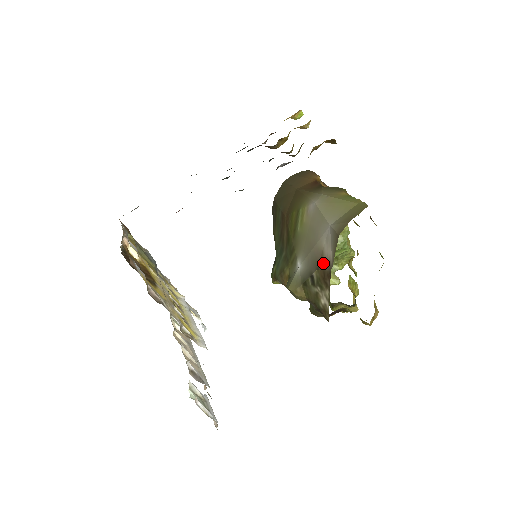
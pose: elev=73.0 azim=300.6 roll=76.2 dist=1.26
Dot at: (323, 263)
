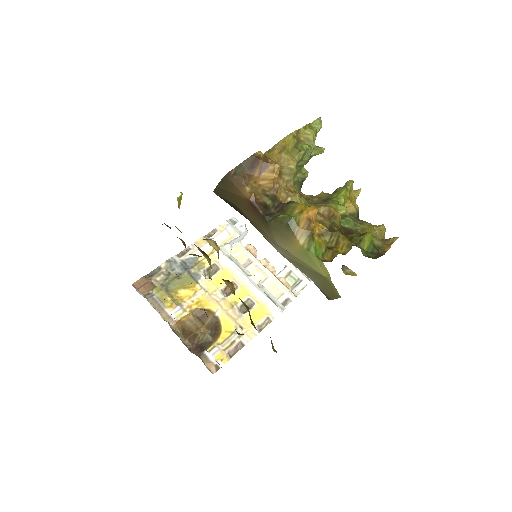
Dot at: occluded
